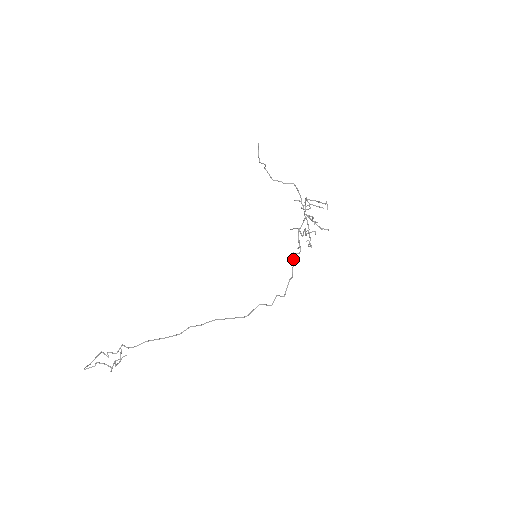
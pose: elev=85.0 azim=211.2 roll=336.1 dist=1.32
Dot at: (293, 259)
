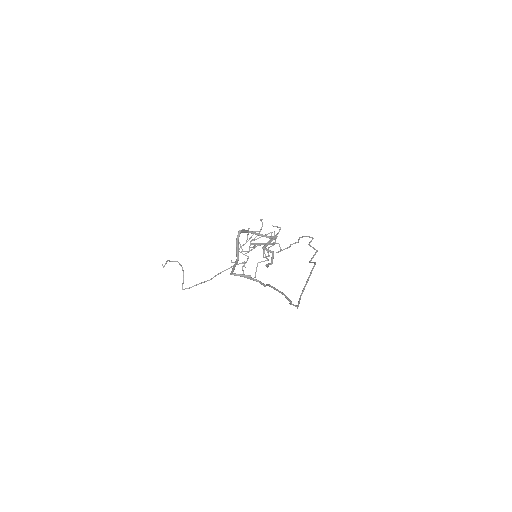
Dot at: occluded
